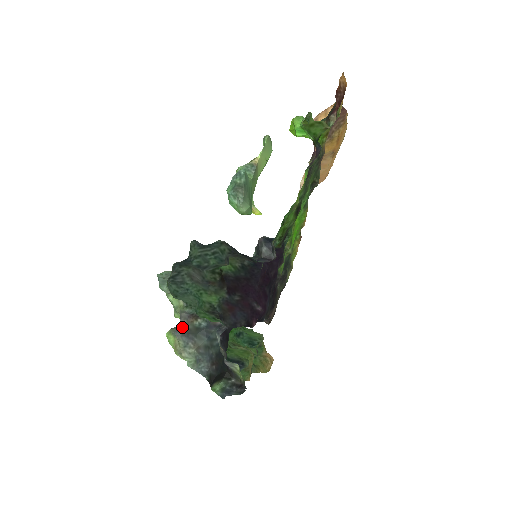
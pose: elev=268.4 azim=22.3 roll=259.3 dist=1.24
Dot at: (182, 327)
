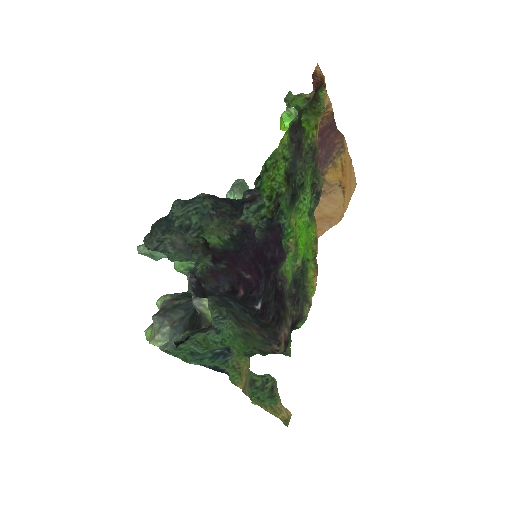
Dot at: (161, 310)
